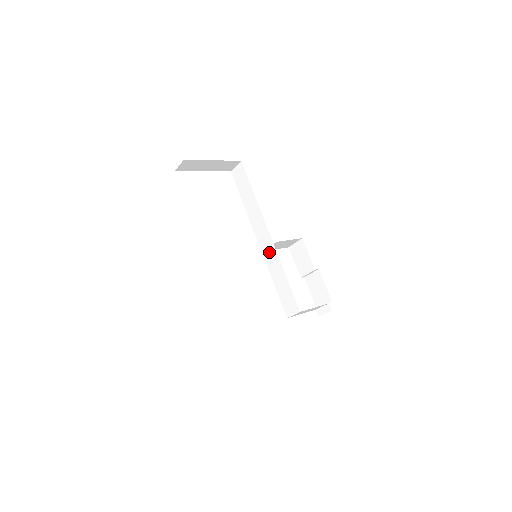
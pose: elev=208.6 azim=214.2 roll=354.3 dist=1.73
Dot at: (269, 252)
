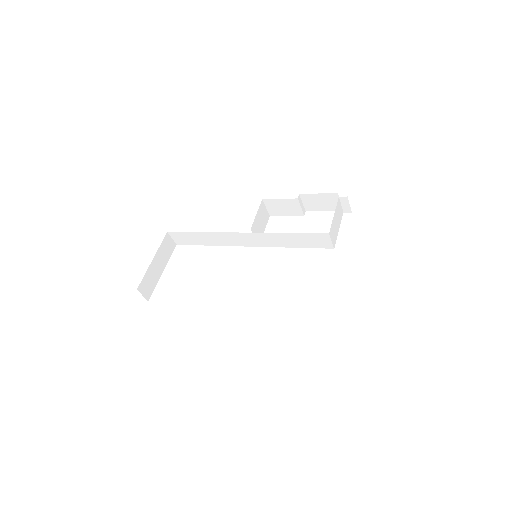
Dot at: (260, 240)
